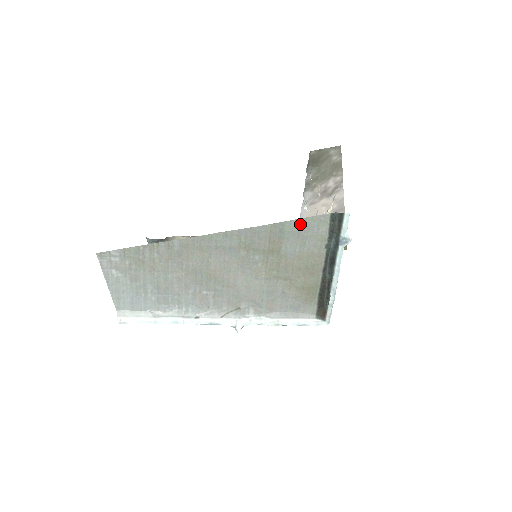
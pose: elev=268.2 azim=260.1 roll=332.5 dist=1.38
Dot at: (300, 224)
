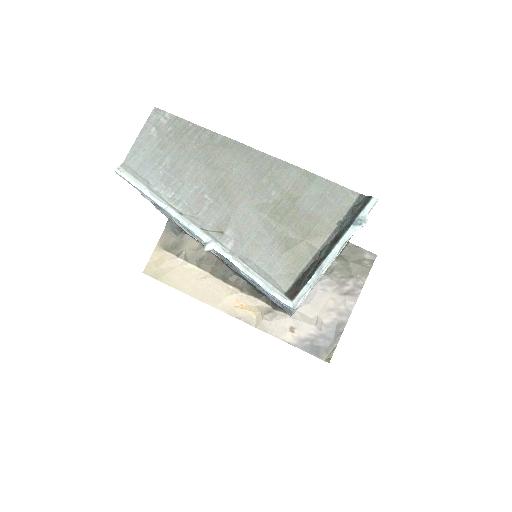
Dot at: (329, 186)
